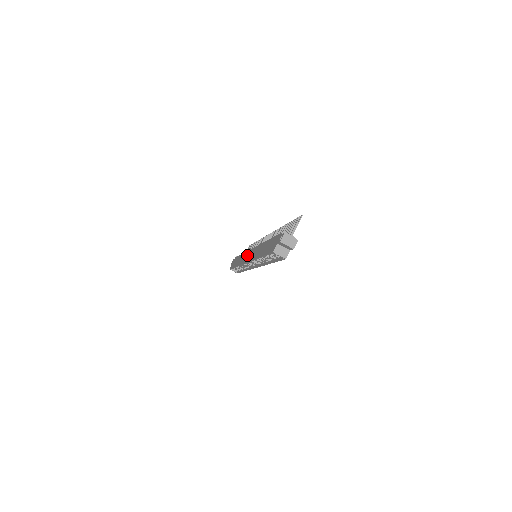
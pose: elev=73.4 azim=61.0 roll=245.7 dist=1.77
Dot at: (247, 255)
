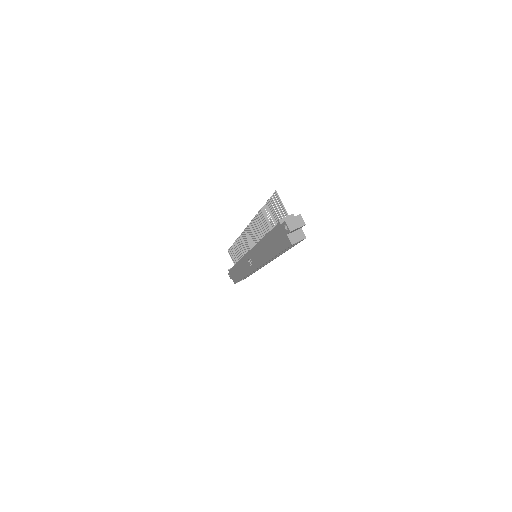
Dot at: (247, 263)
